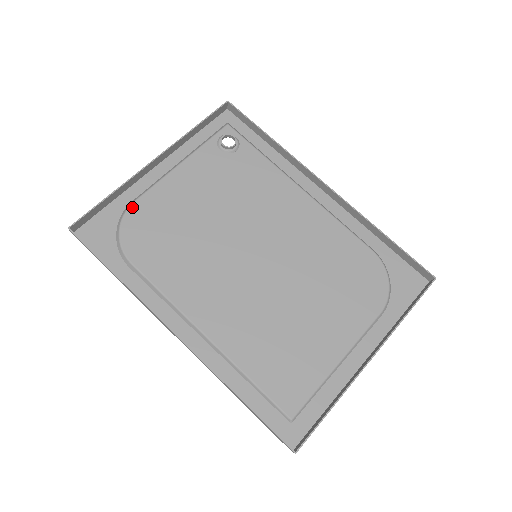
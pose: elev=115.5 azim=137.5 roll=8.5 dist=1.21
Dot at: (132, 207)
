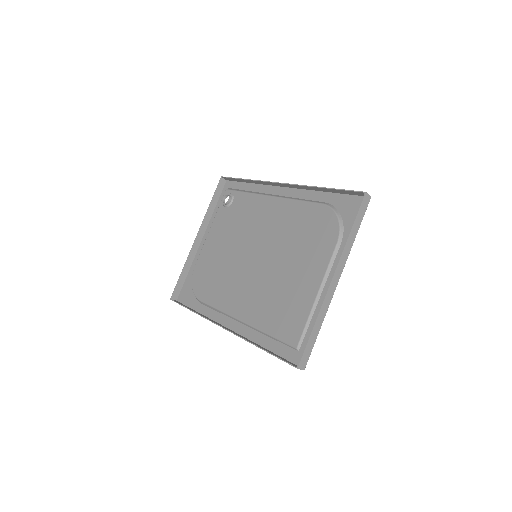
Dot at: (194, 270)
